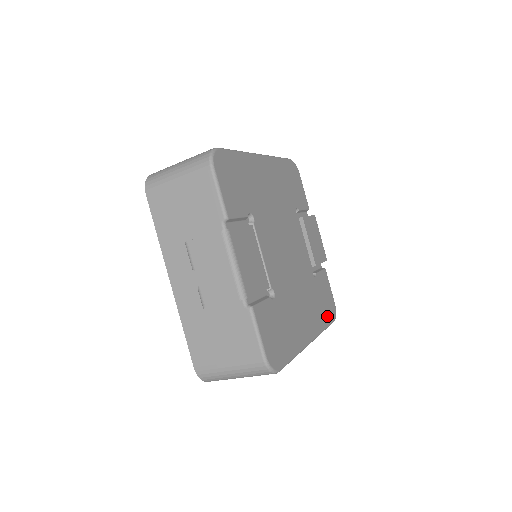
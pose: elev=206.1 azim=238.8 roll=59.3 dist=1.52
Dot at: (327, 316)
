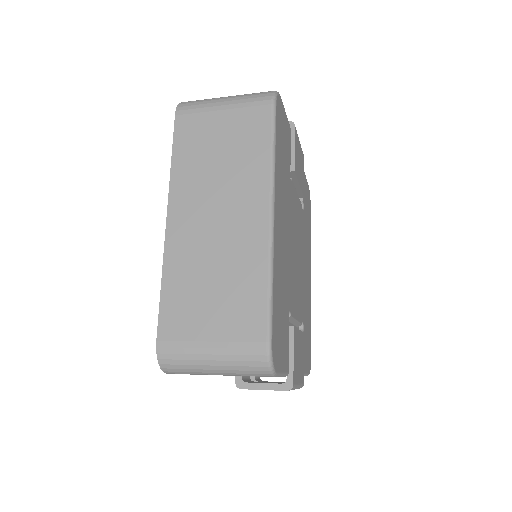
Dot at: (309, 220)
